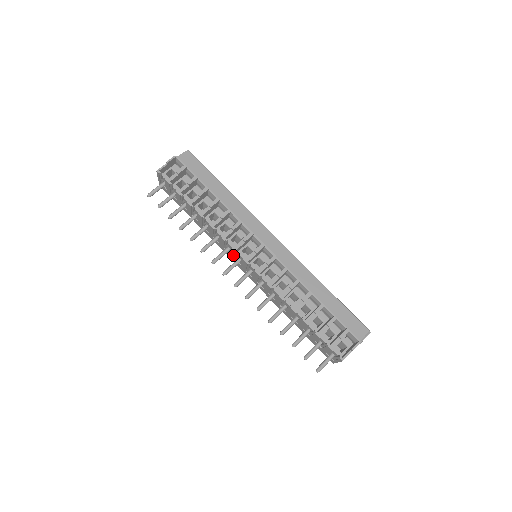
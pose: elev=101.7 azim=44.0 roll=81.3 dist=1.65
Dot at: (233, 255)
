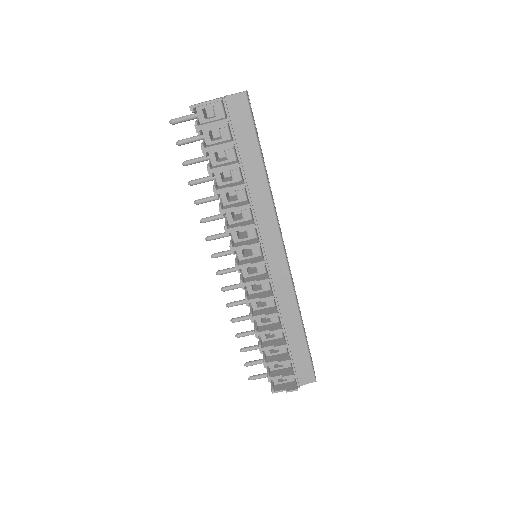
Dot at: occluded
